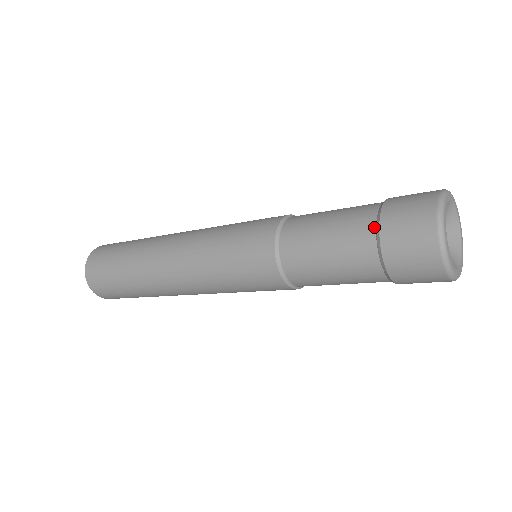
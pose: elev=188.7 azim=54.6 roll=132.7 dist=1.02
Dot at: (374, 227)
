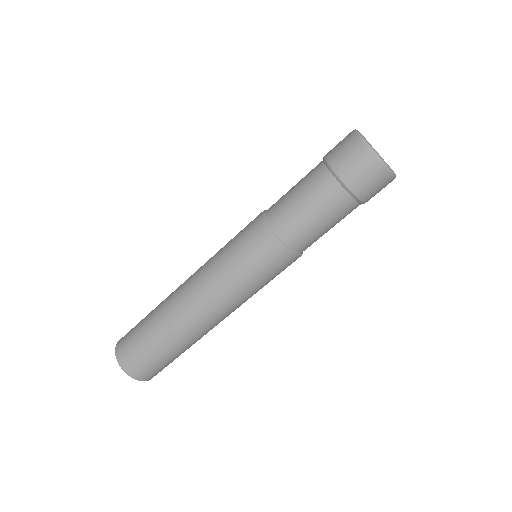
Dot at: (325, 168)
